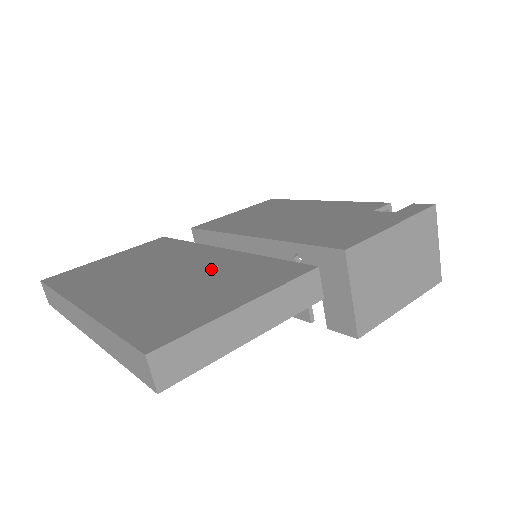
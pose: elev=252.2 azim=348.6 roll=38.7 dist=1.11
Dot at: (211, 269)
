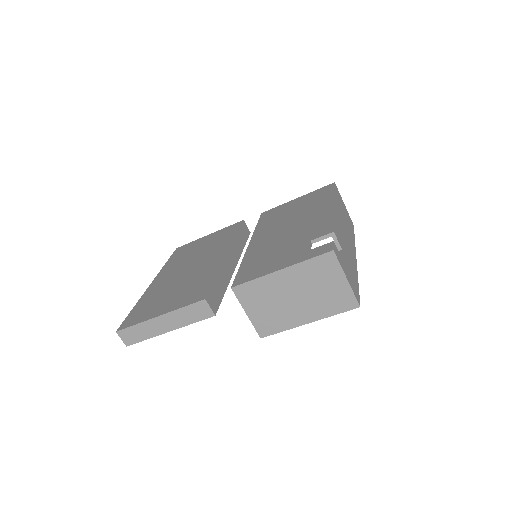
Dot at: (196, 275)
